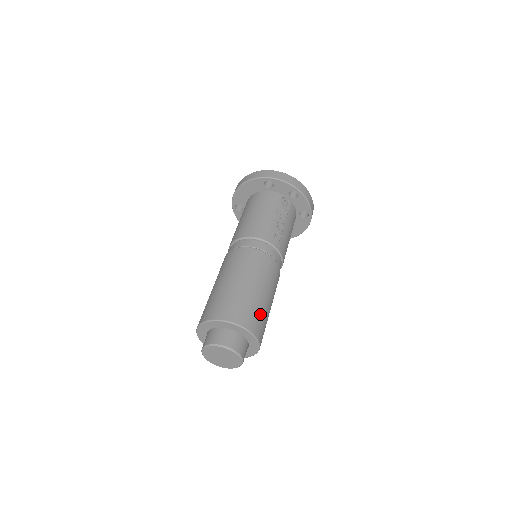
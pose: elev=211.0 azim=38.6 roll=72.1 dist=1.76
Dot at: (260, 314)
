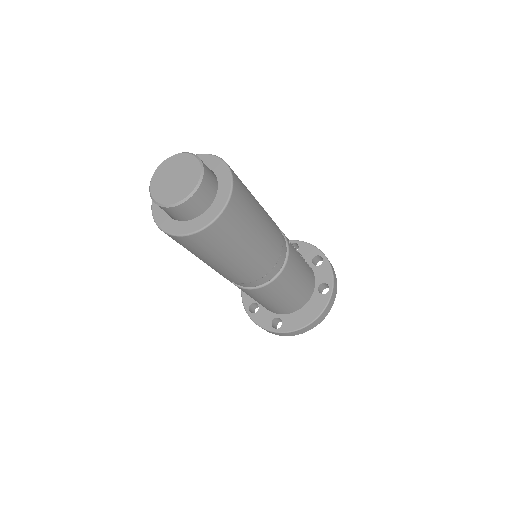
Dot at: (247, 191)
